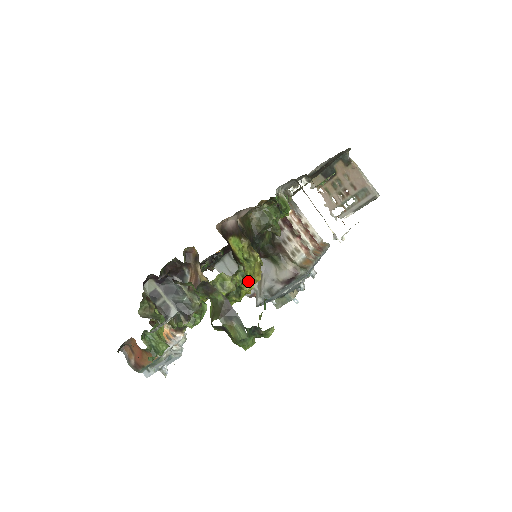
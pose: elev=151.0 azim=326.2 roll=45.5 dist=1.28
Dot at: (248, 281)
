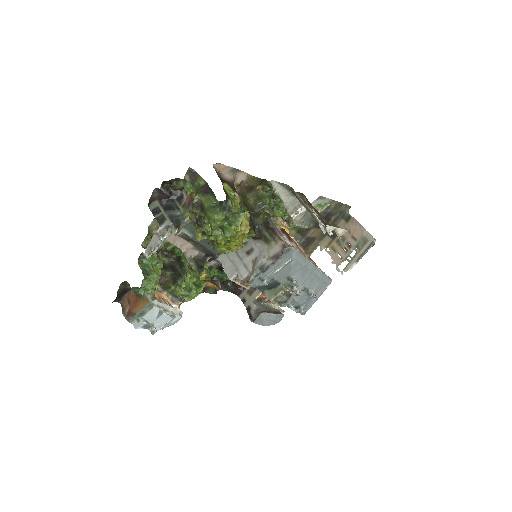
Dot at: occluded
